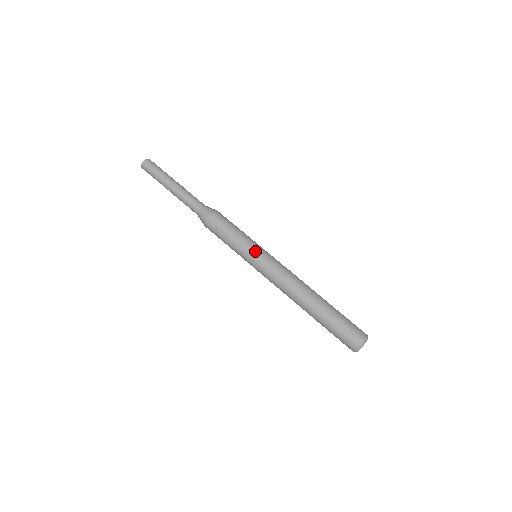
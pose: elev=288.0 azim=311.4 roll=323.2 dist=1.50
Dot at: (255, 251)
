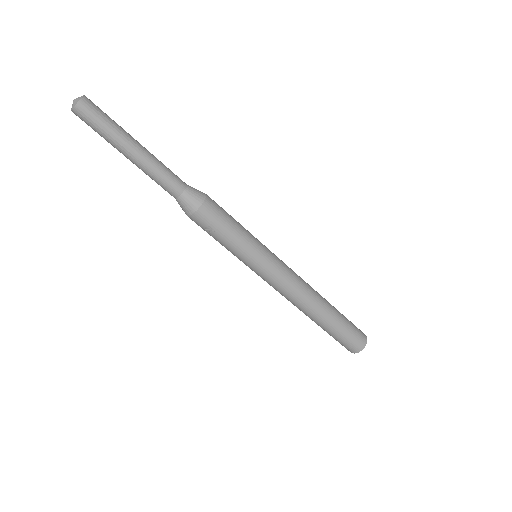
Dot at: (258, 260)
